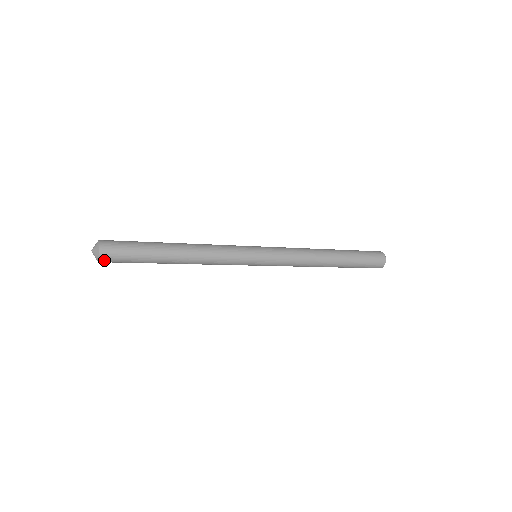
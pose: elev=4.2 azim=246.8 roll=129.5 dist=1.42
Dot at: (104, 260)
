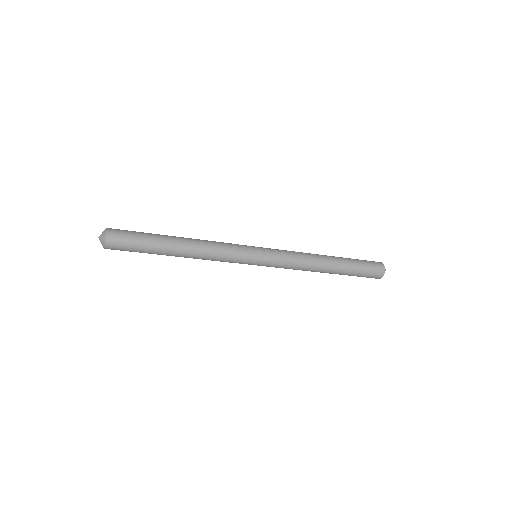
Dot at: (110, 242)
